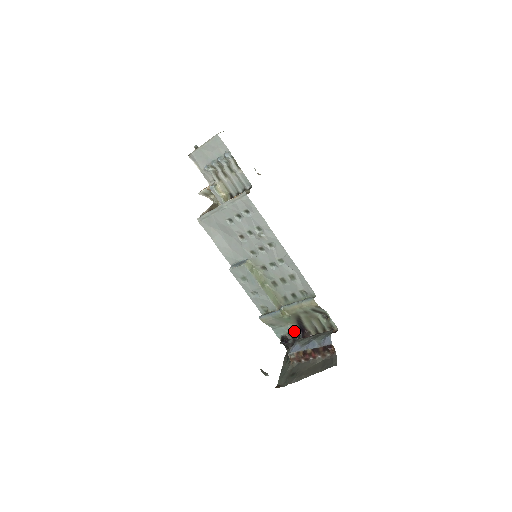
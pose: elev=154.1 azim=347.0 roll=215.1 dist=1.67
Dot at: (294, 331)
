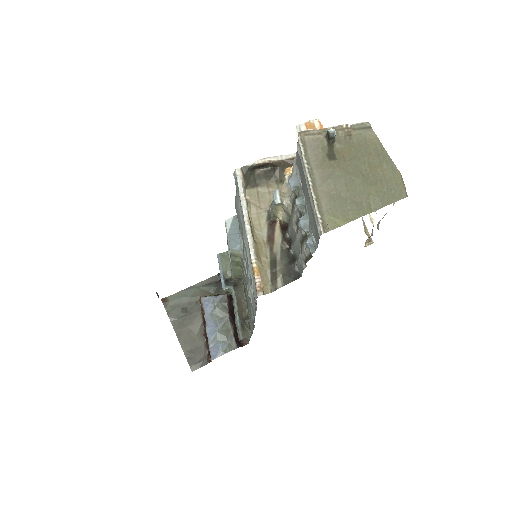
Dot at: occluded
